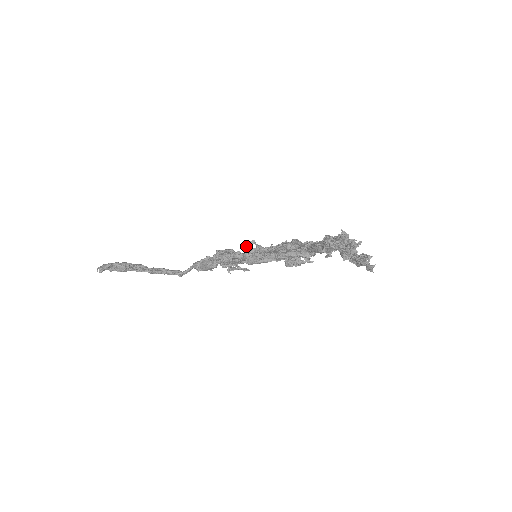
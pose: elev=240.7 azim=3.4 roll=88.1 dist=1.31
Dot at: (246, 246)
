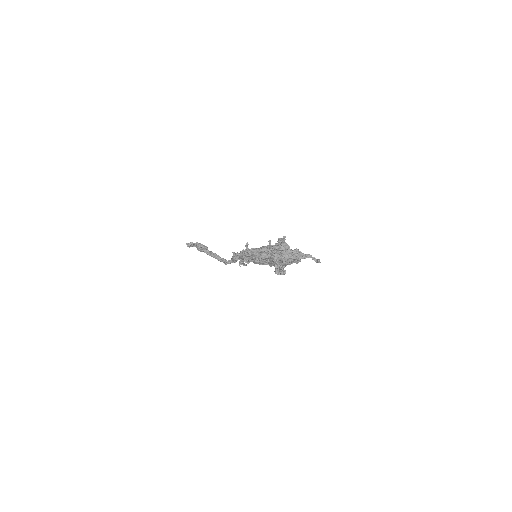
Dot at: occluded
